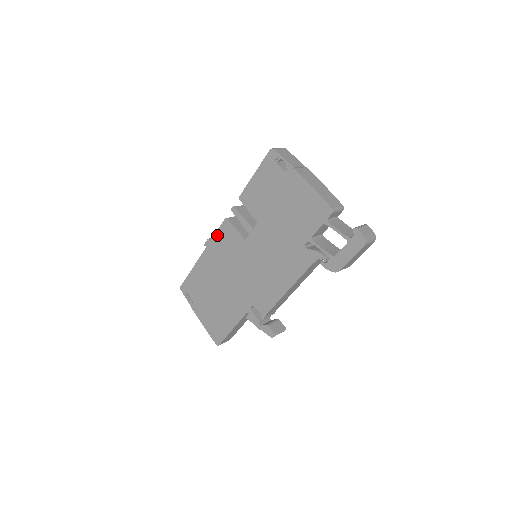
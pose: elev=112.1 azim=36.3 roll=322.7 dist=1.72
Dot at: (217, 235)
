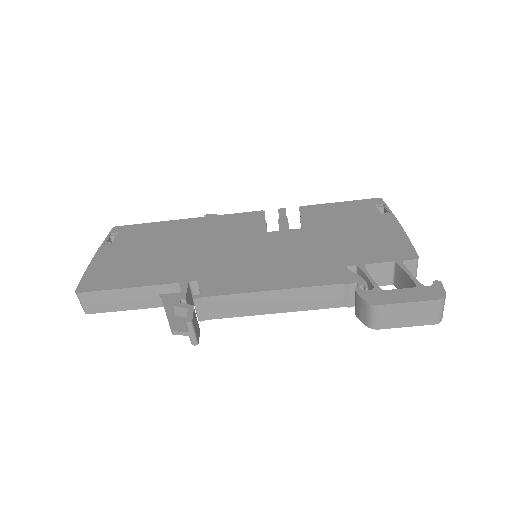
Dot at: (234, 215)
